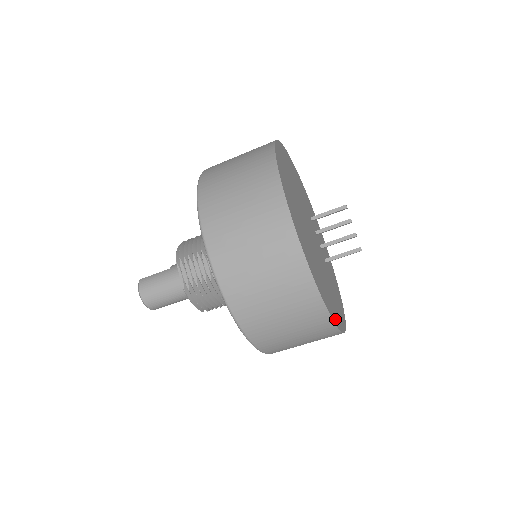
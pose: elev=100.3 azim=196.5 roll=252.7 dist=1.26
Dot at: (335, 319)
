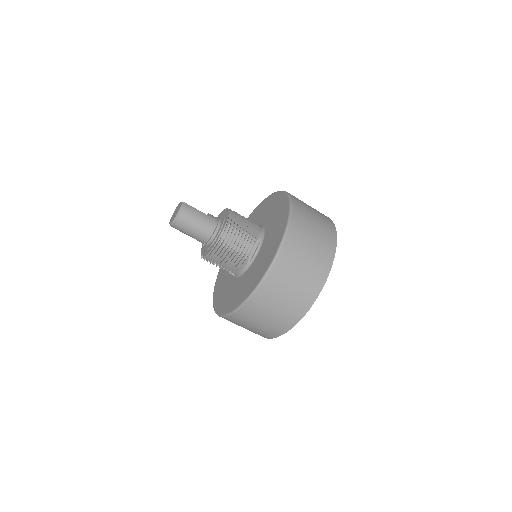
Dot at: occluded
